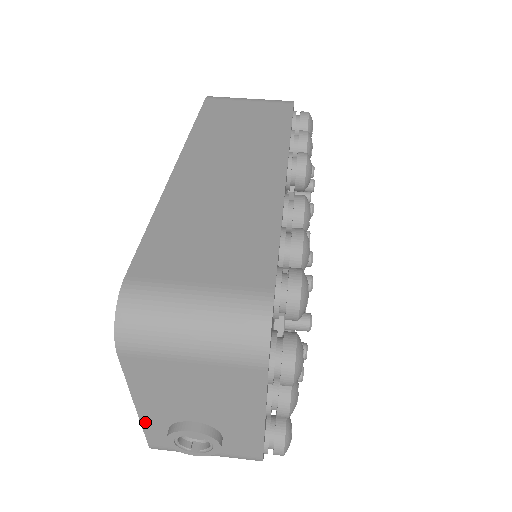
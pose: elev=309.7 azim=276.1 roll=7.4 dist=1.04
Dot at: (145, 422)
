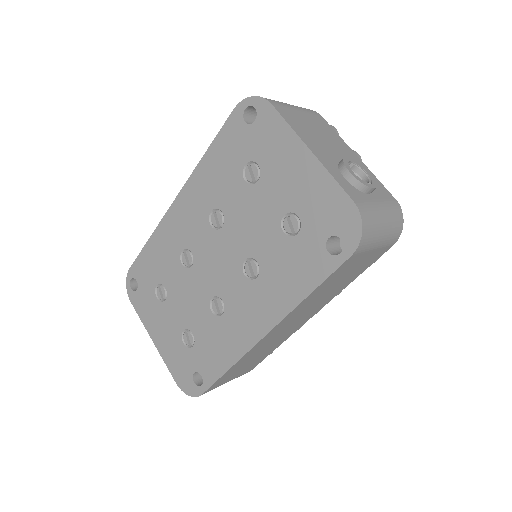
Dot at: (327, 168)
